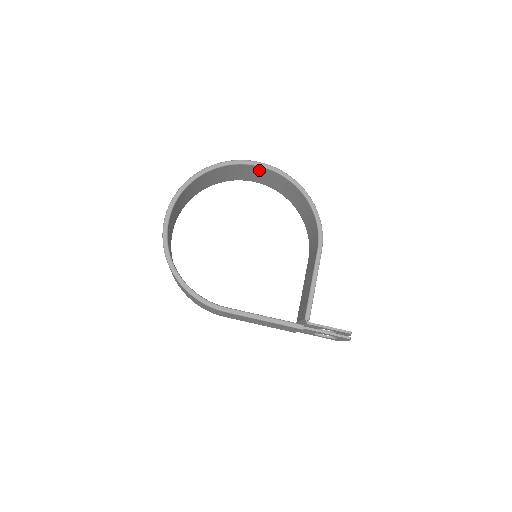
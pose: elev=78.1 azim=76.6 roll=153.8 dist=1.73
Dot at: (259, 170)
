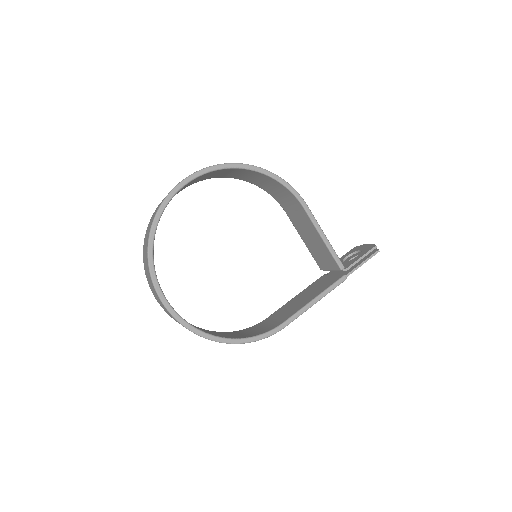
Dot at: occluded
